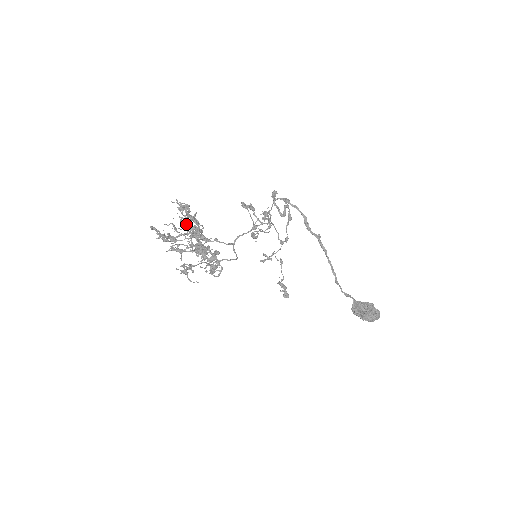
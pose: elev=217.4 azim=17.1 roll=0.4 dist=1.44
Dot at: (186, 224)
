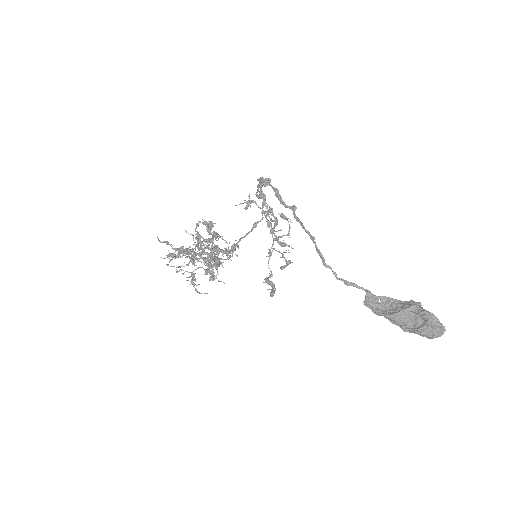
Dot at: (232, 248)
